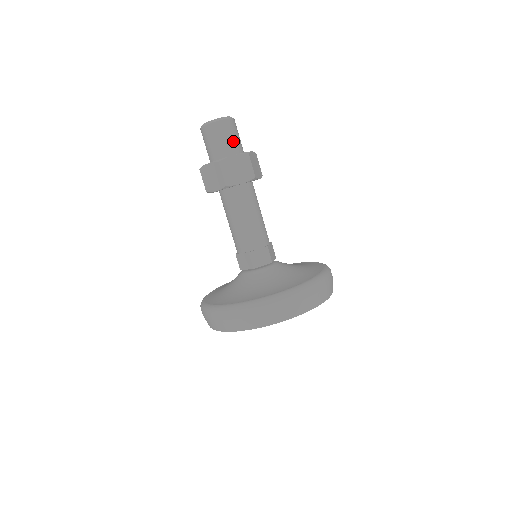
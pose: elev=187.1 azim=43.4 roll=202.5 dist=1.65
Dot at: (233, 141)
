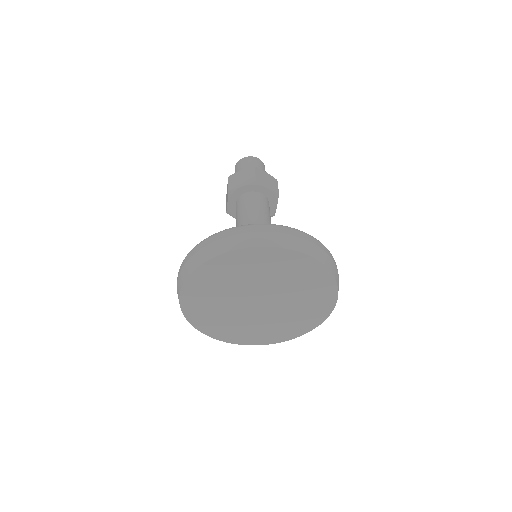
Dot at: occluded
